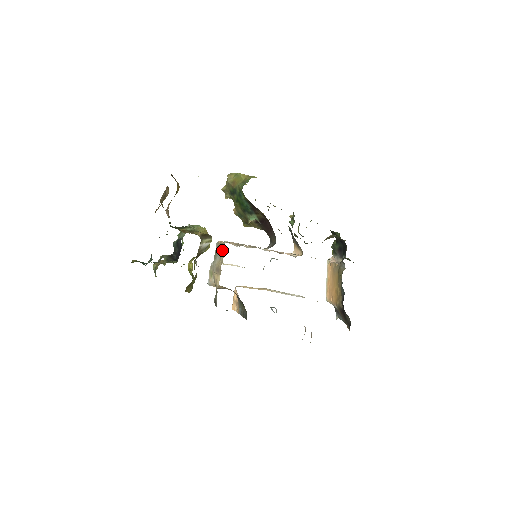
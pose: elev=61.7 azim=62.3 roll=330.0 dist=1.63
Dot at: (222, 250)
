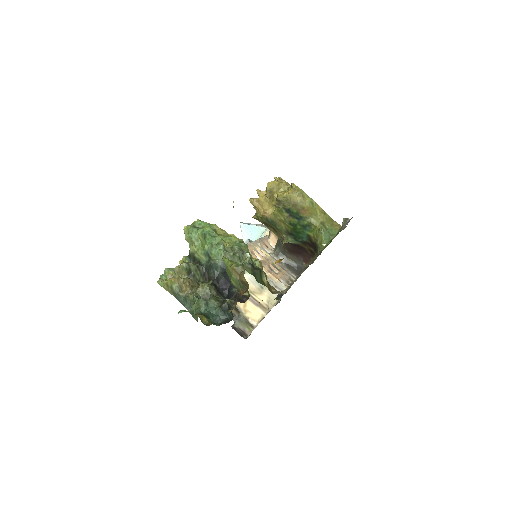
Dot at: occluded
